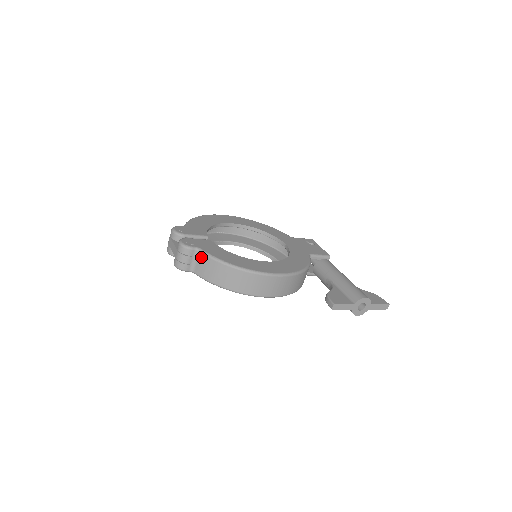
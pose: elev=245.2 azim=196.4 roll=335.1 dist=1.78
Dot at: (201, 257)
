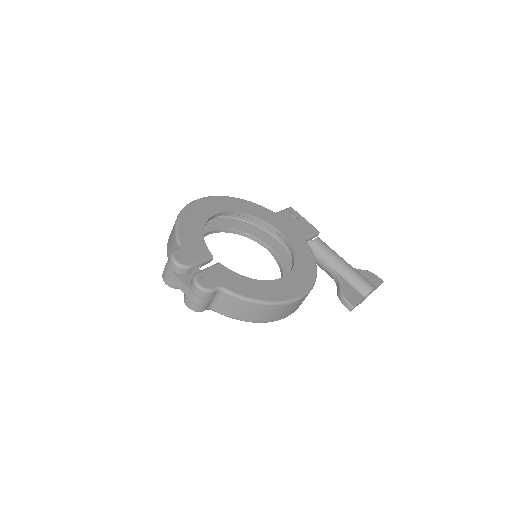
Dot at: (225, 297)
